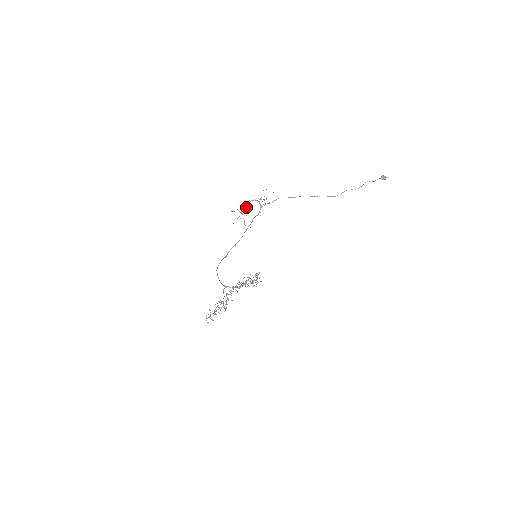
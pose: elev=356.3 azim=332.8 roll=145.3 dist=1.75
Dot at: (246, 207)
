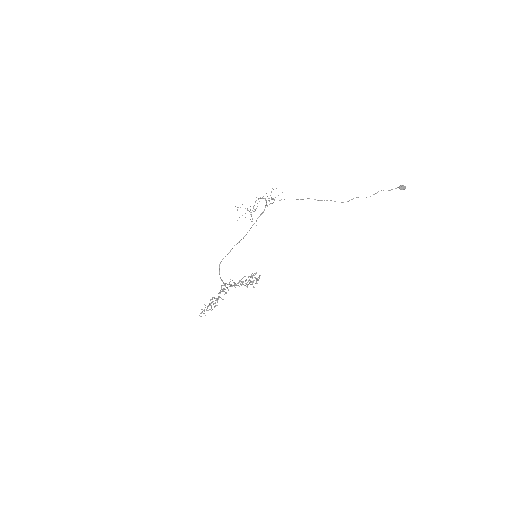
Dot at: occluded
